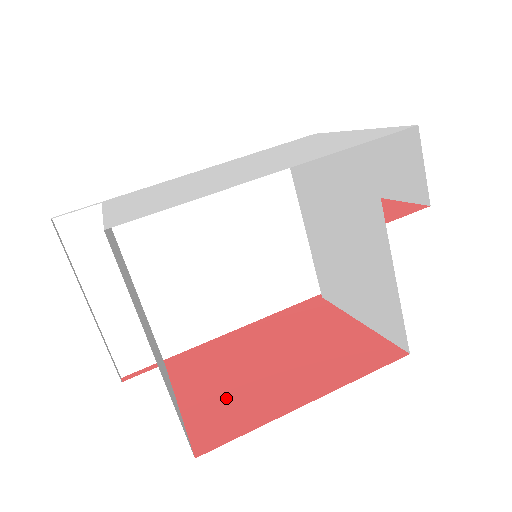
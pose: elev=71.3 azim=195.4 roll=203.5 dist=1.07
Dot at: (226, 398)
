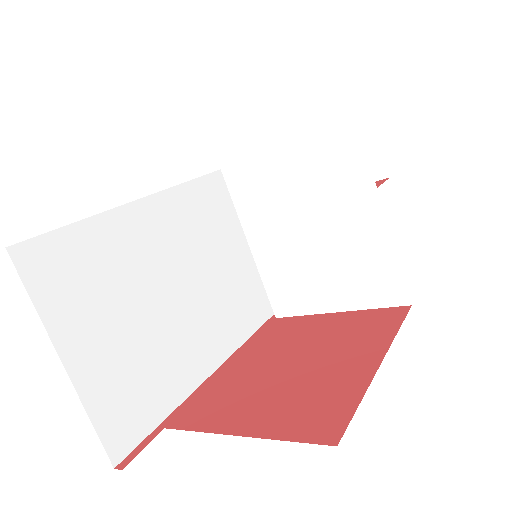
Dot at: (293, 402)
